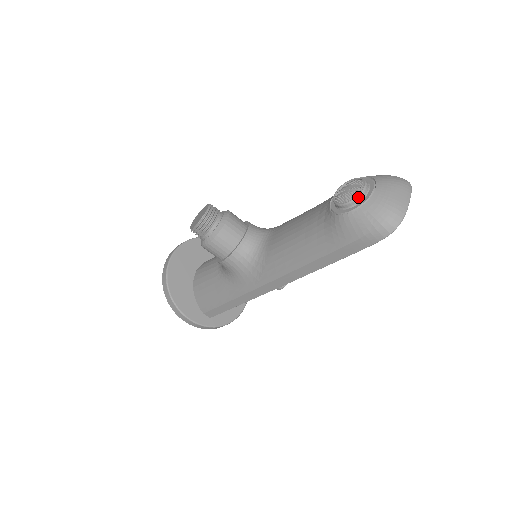
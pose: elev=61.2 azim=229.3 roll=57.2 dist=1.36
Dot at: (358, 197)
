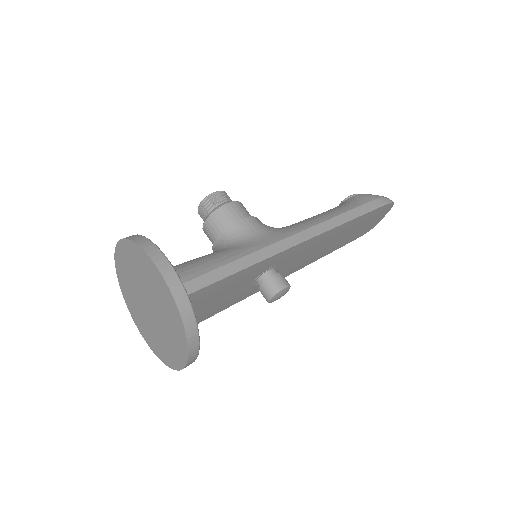
Dot at: occluded
